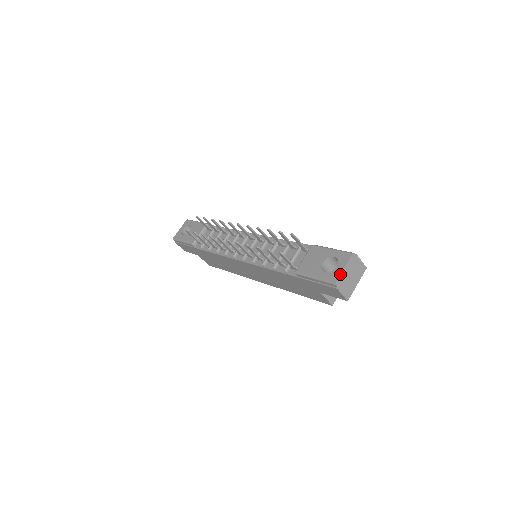
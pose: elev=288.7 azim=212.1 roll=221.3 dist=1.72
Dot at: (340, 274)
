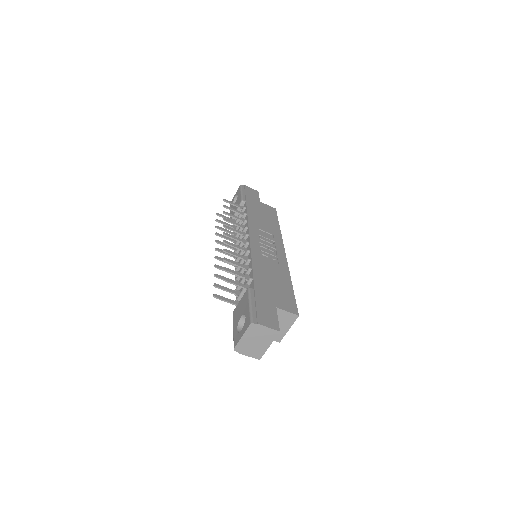
Dot at: (238, 342)
